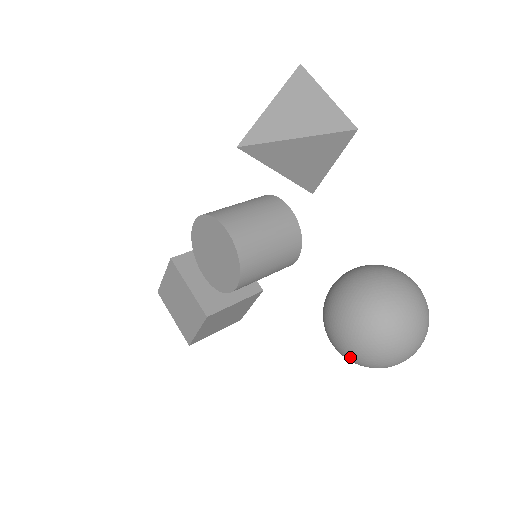
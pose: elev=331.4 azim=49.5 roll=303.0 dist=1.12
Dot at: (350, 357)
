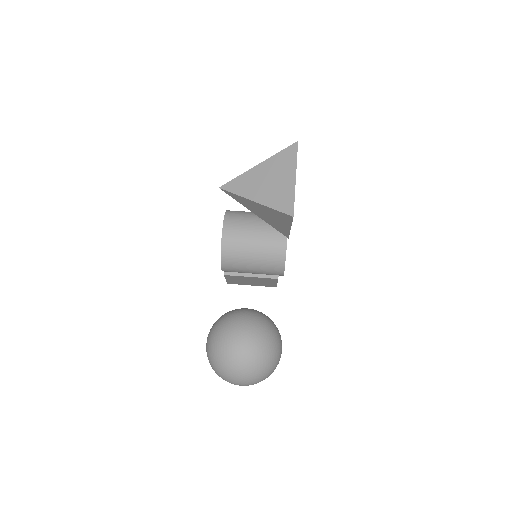
Dot at: occluded
